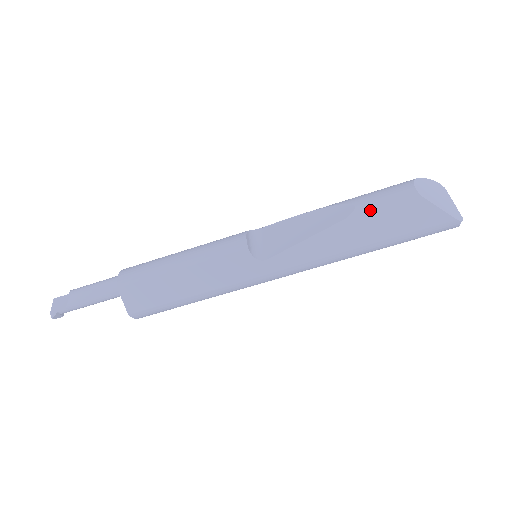
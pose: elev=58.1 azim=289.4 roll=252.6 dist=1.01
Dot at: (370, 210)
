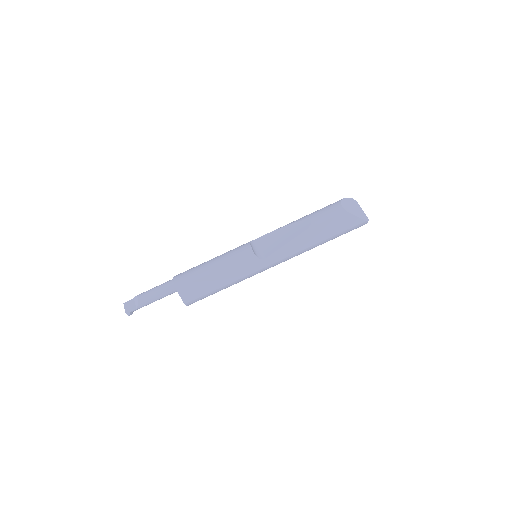
Dot at: (320, 222)
